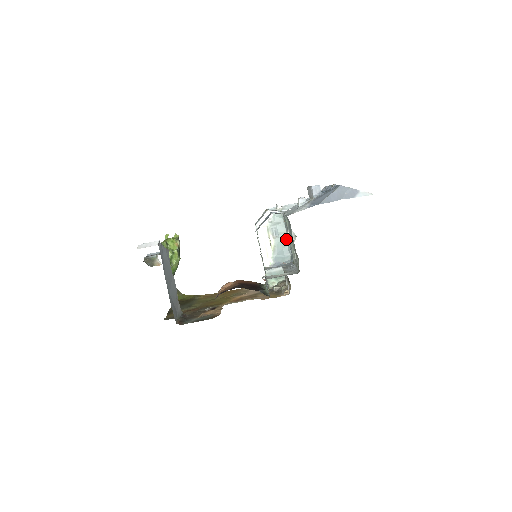
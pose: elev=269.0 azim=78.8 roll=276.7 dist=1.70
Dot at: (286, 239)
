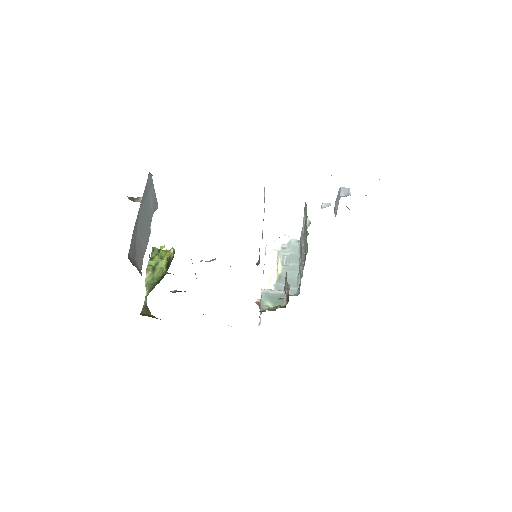
Dot at: (297, 270)
